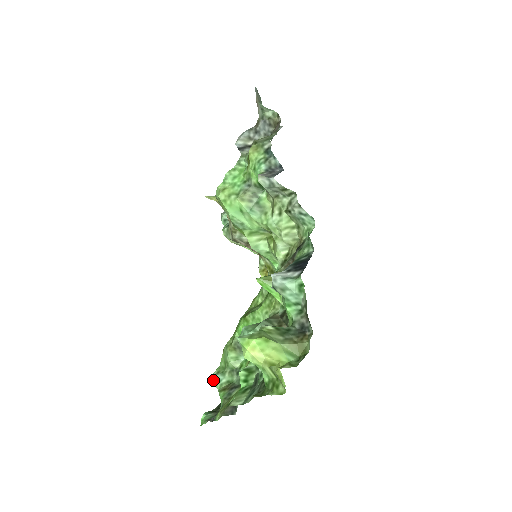
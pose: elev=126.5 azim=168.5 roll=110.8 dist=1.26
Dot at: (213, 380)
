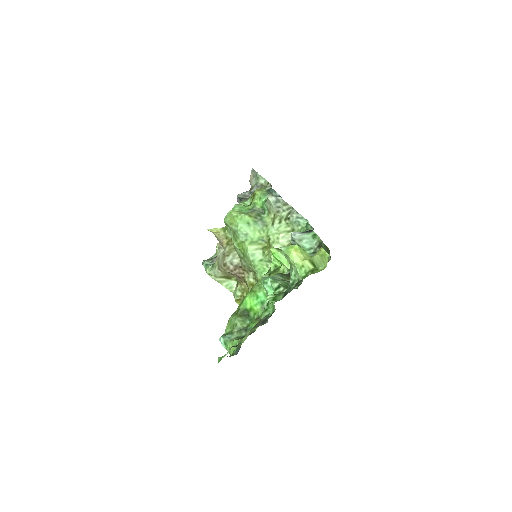
Dot at: (223, 338)
